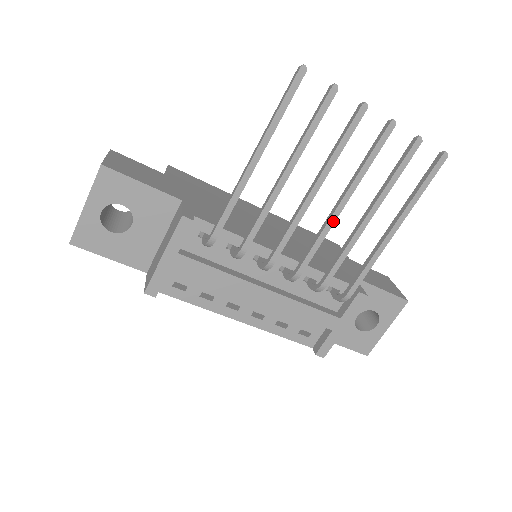
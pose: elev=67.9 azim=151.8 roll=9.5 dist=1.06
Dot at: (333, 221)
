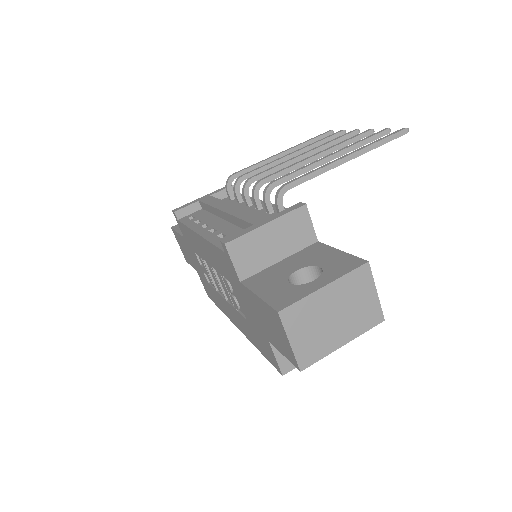
Dot at: (306, 159)
